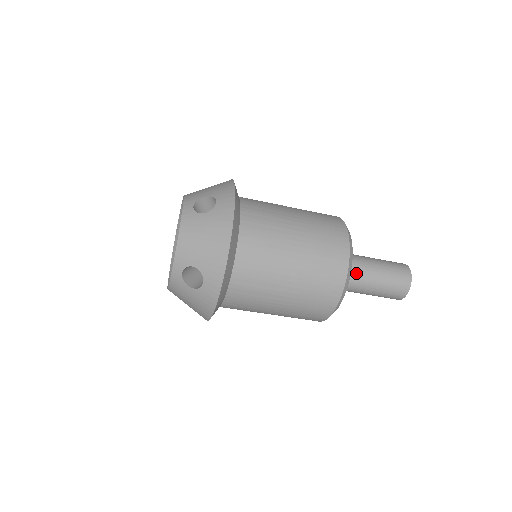
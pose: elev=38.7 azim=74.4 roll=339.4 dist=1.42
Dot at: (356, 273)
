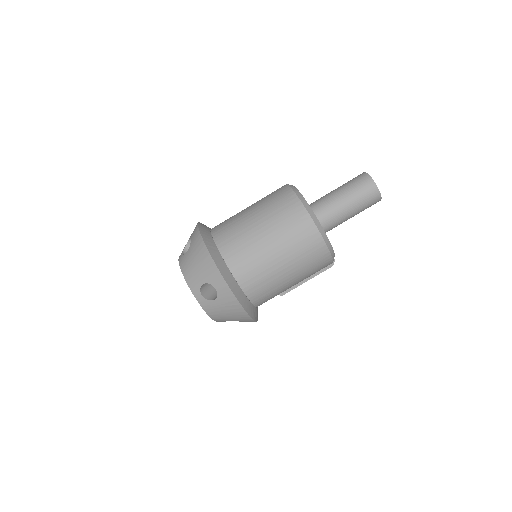
Dot at: occluded
